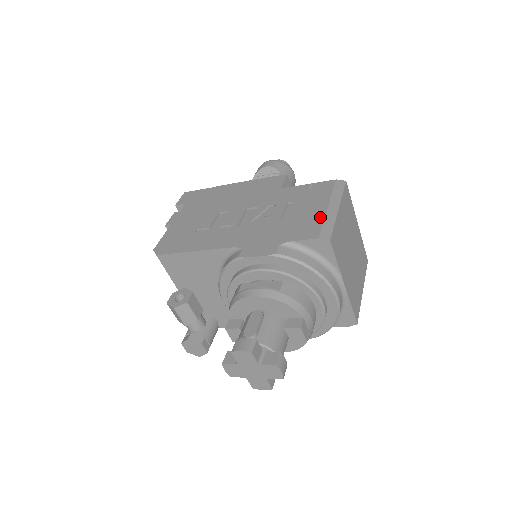
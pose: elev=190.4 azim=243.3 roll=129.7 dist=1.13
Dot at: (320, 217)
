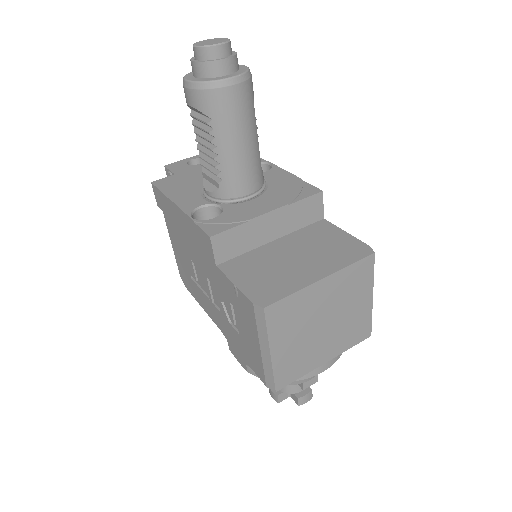
Dot at: (259, 359)
